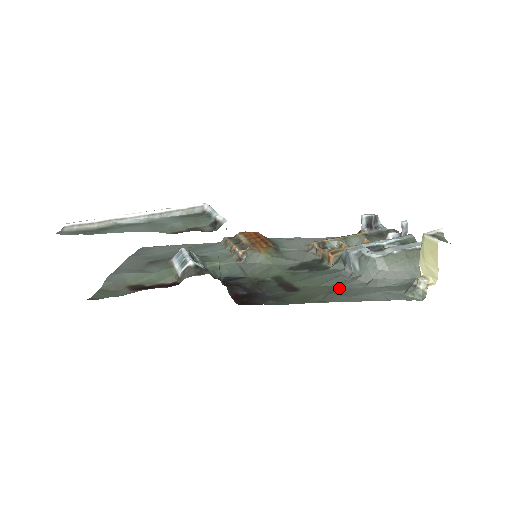
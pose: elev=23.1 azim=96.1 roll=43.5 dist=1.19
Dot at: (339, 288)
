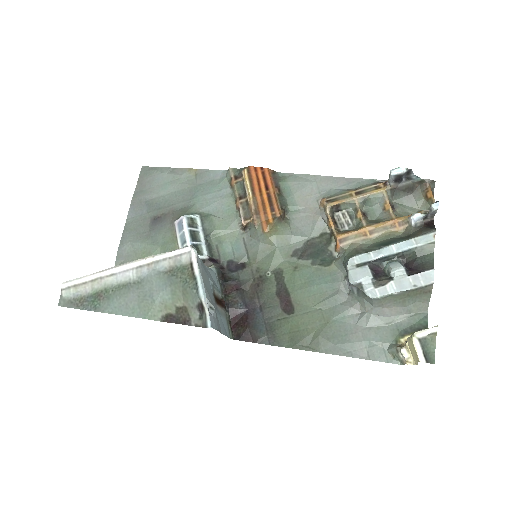
Dot at: (331, 321)
